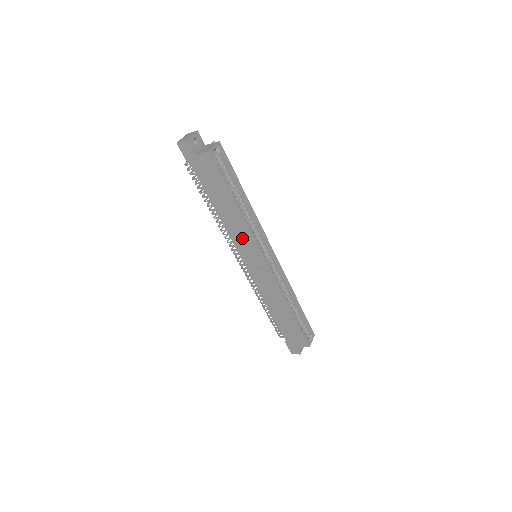
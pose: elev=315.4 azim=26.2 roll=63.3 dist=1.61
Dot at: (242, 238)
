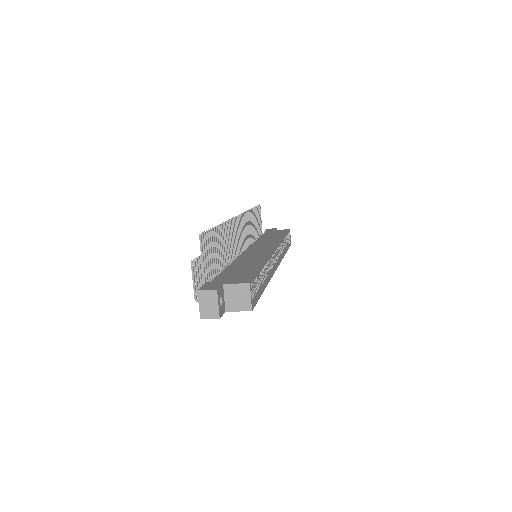
Dot at: occluded
